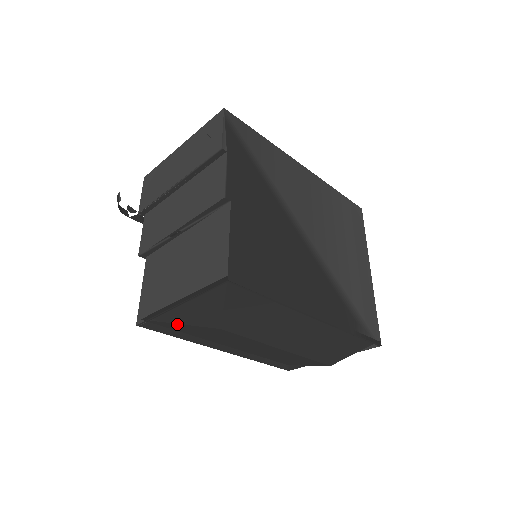
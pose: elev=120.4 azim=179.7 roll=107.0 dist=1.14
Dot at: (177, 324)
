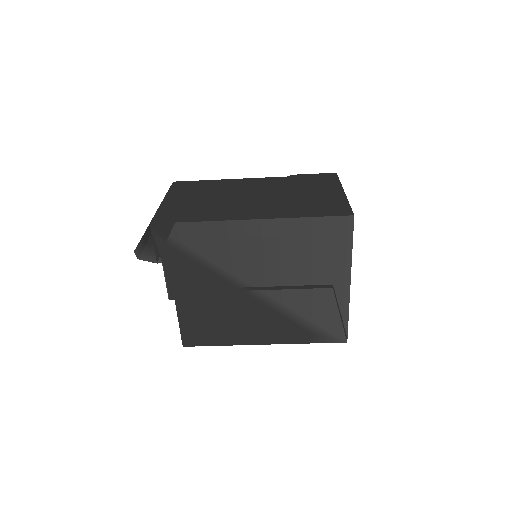
Dot at: occluded
